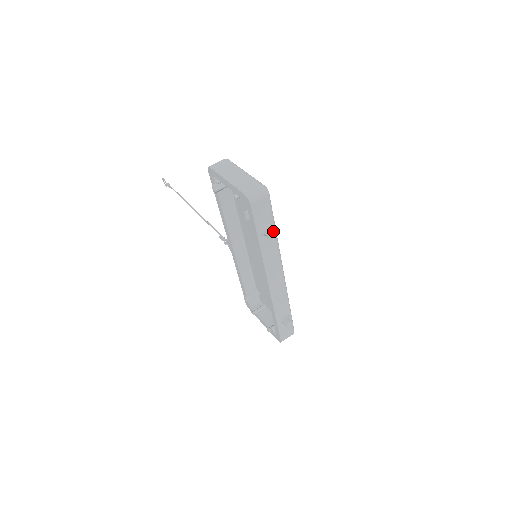
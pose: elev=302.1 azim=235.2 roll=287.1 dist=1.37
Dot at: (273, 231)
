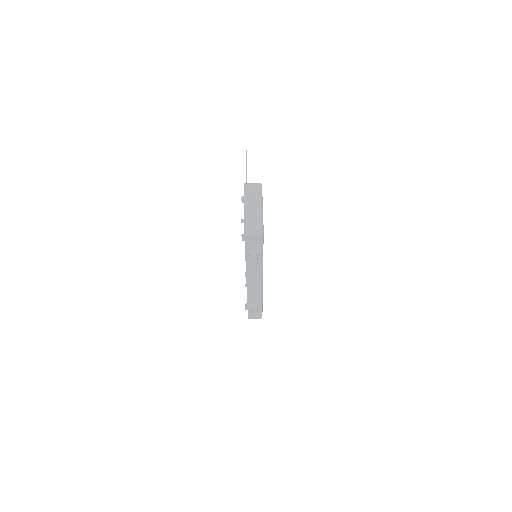
Dot at: (255, 258)
